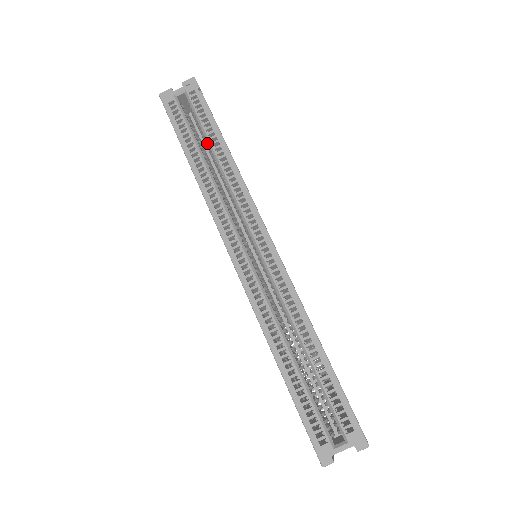
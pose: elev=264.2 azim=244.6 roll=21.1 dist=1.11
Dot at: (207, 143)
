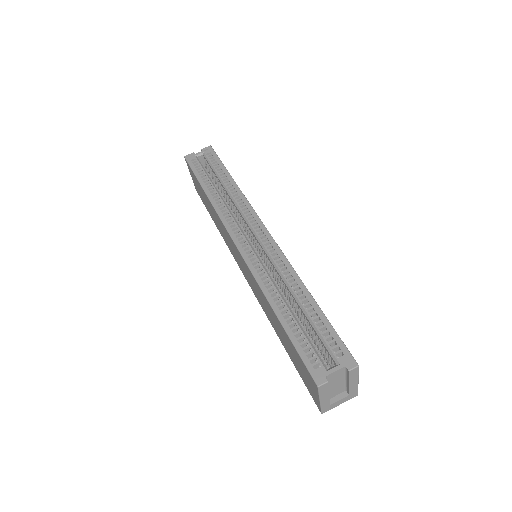
Dot at: (218, 183)
